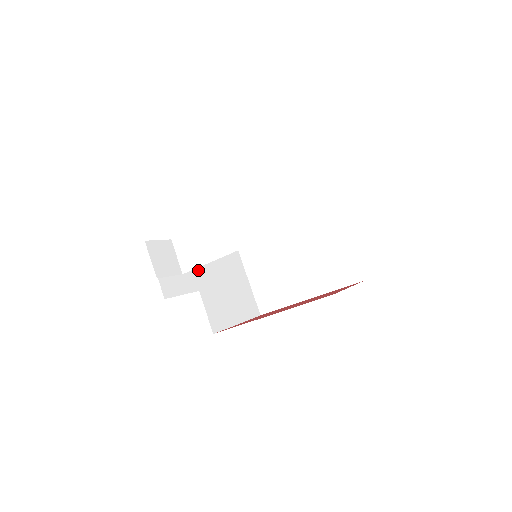
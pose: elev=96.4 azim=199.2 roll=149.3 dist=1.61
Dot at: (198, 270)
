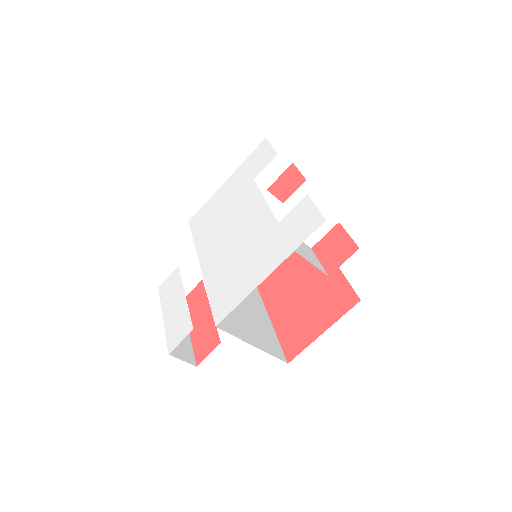
Dot at: occluded
